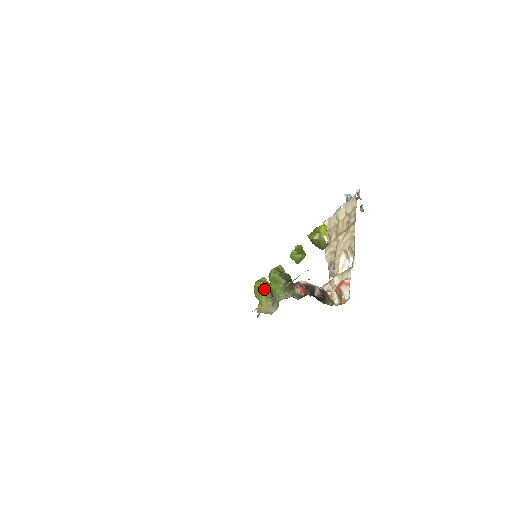
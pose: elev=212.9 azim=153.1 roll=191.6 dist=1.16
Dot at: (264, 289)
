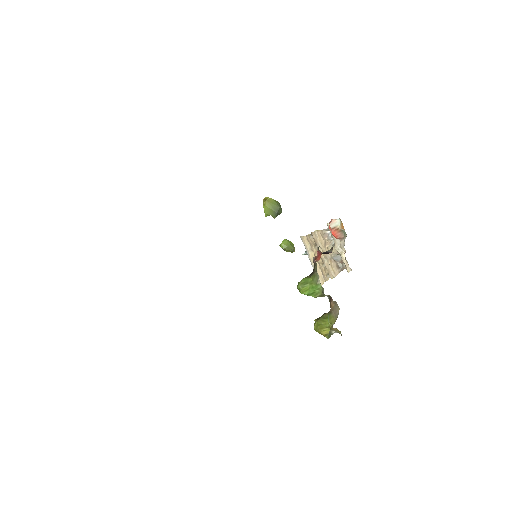
Dot at: (320, 318)
